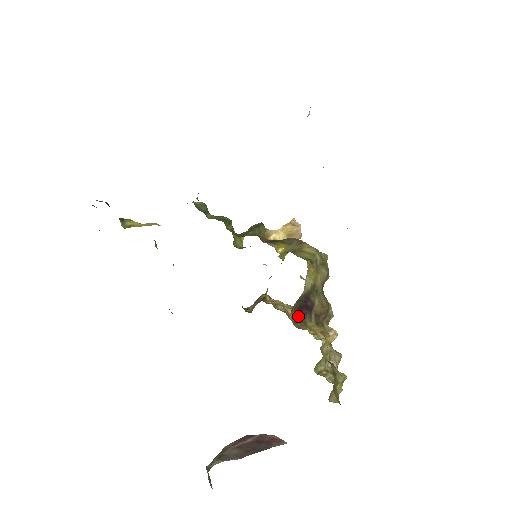
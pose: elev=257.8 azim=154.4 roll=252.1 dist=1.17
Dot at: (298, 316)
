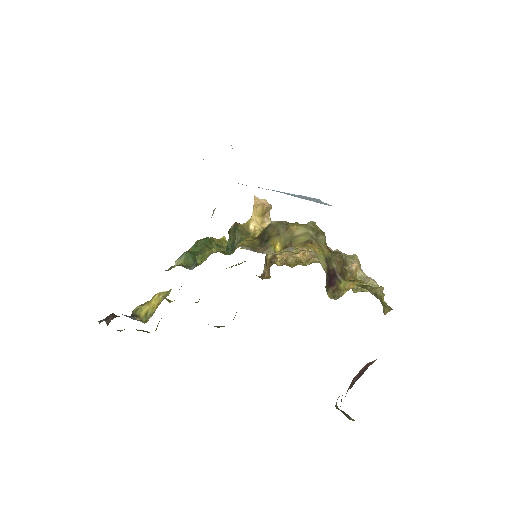
Dot at: (332, 289)
